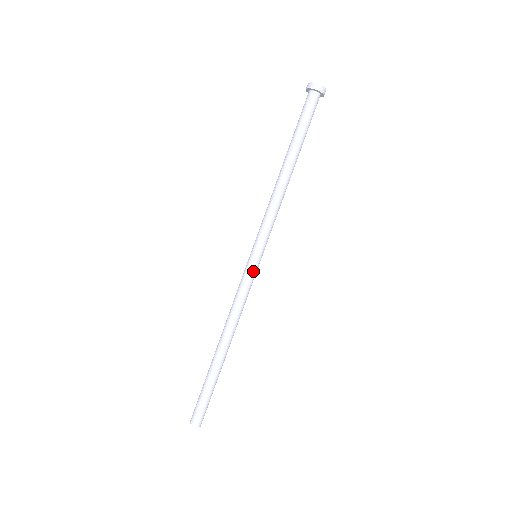
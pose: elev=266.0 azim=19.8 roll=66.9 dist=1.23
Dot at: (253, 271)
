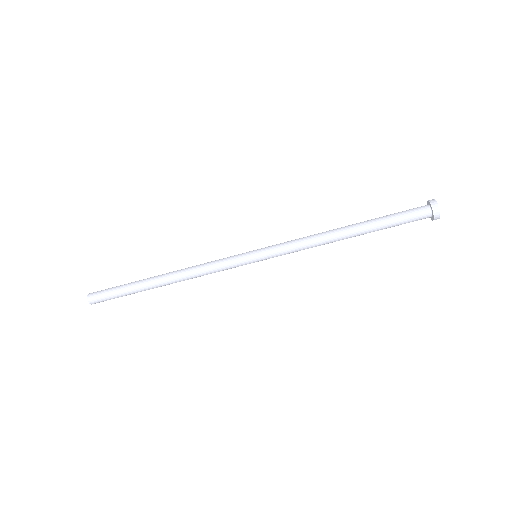
Dot at: occluded
